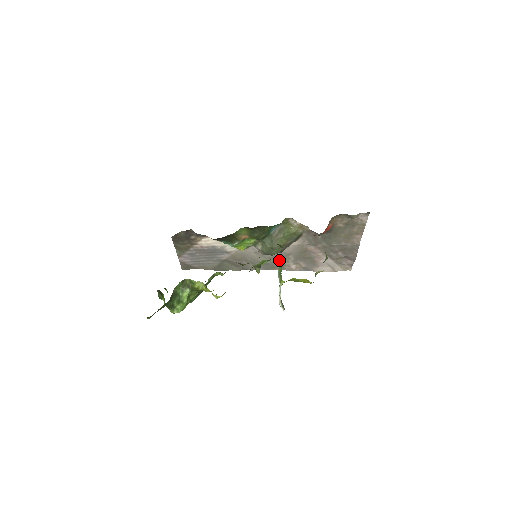
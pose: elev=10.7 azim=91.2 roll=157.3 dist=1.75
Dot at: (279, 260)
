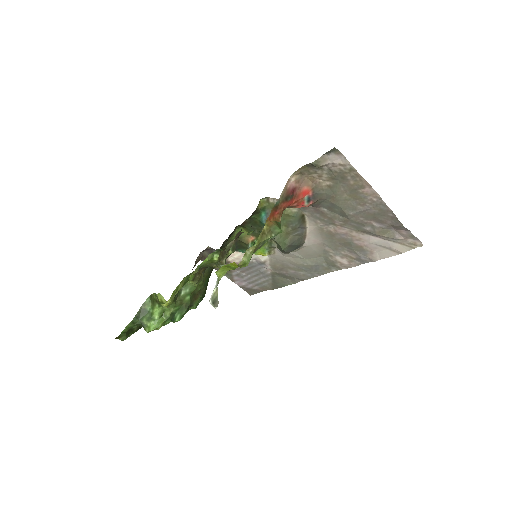
Dot at: (322, 257)
